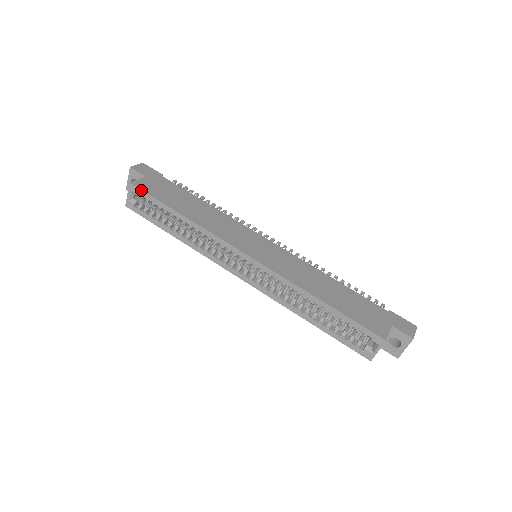
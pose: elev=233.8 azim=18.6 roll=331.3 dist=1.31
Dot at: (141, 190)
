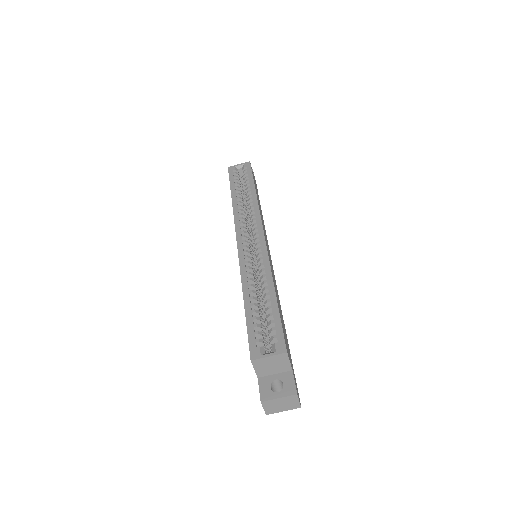
Dot at: (251, 168)
